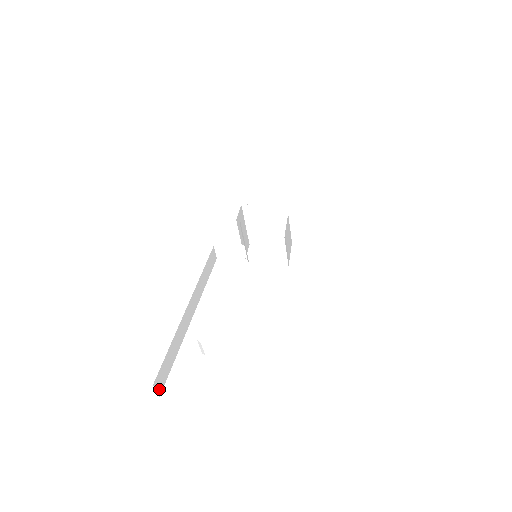
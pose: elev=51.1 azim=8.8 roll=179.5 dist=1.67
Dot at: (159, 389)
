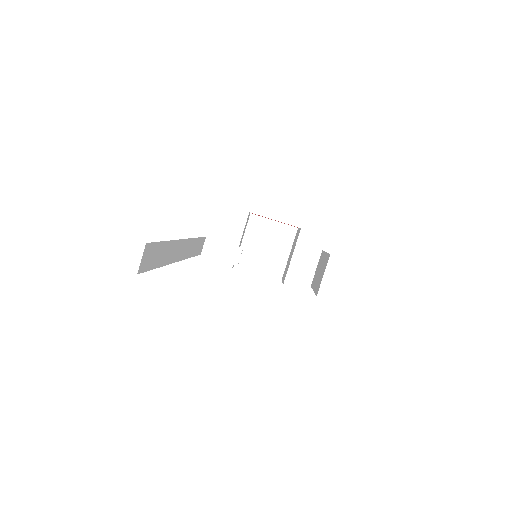
Dot at: (142, 264)
